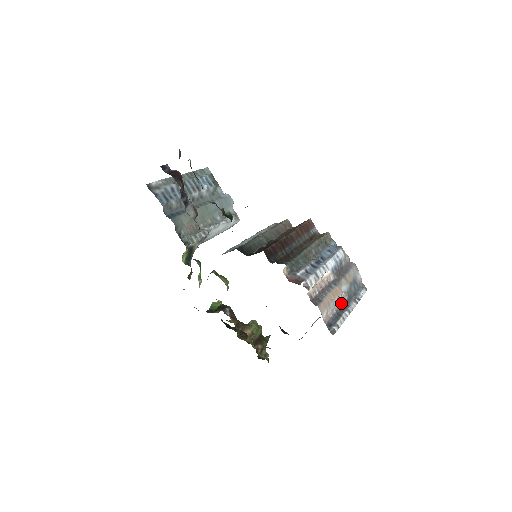
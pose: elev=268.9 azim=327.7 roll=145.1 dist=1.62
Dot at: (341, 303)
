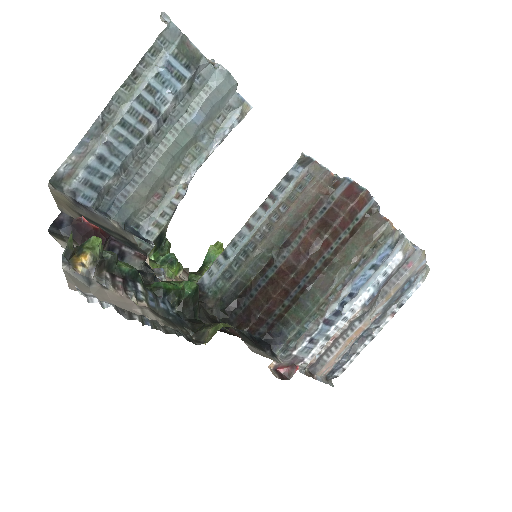
Dot at: (364, 330)
